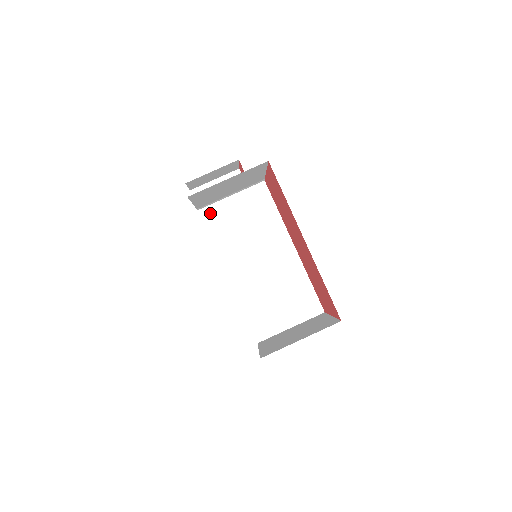
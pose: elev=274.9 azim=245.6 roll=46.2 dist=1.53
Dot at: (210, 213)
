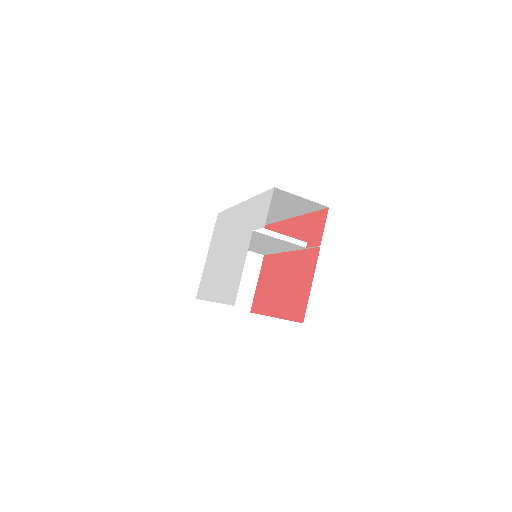
Dot at: occluded
